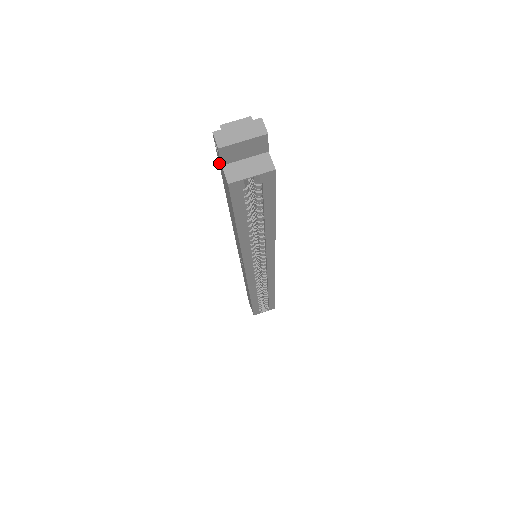
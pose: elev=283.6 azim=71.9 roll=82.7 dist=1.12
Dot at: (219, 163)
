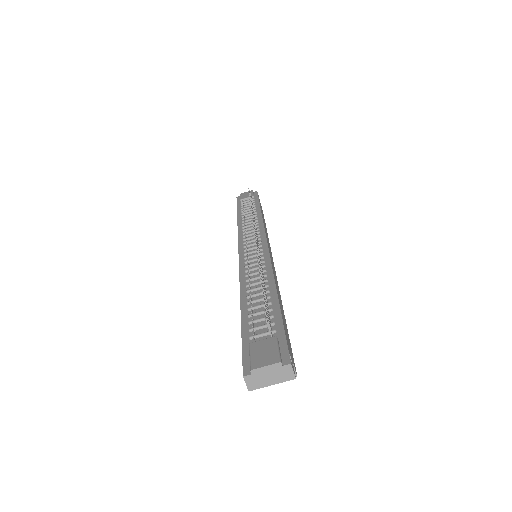
Dot at: (243, 350)
